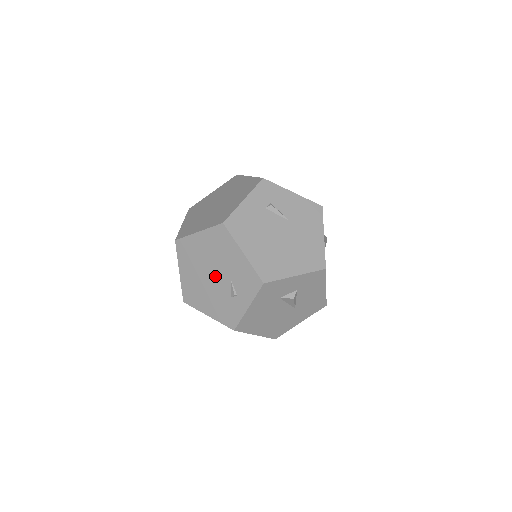
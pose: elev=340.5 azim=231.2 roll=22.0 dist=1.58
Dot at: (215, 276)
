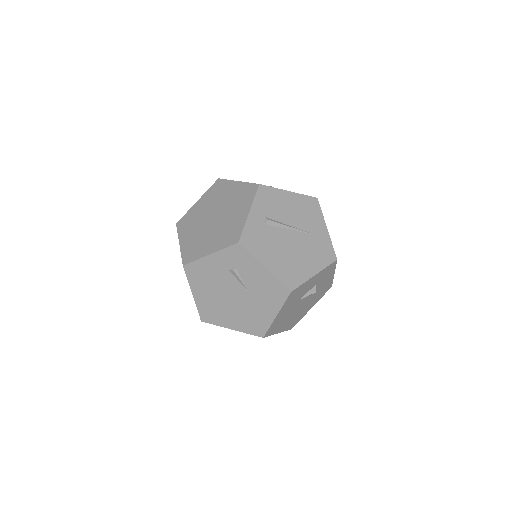
Dot at: occluded
